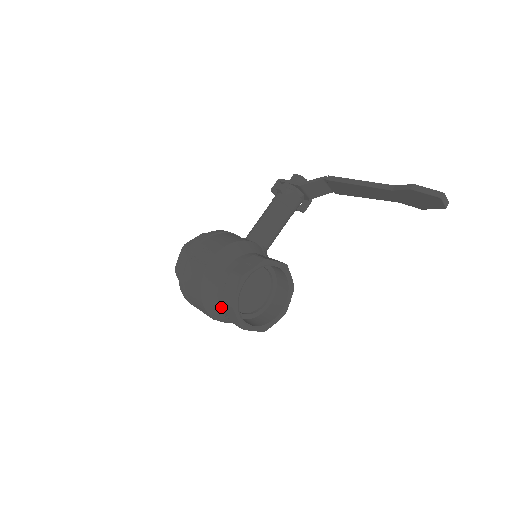
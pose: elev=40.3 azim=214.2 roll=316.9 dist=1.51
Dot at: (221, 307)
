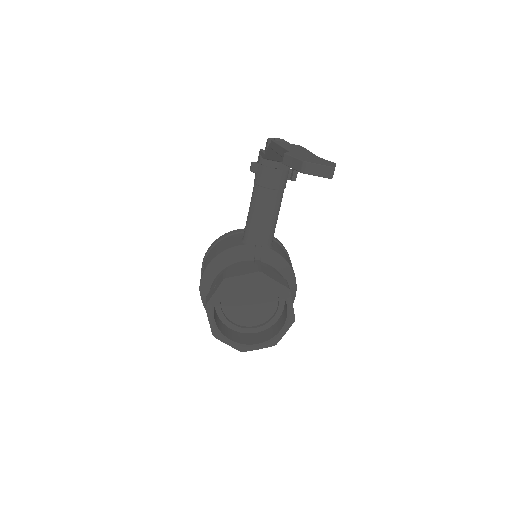
Dot at: occluded
